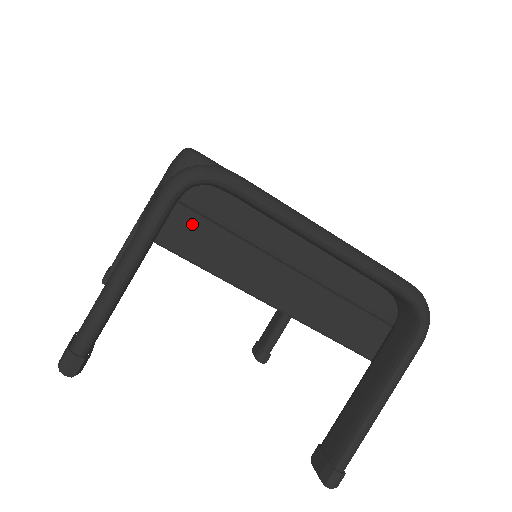
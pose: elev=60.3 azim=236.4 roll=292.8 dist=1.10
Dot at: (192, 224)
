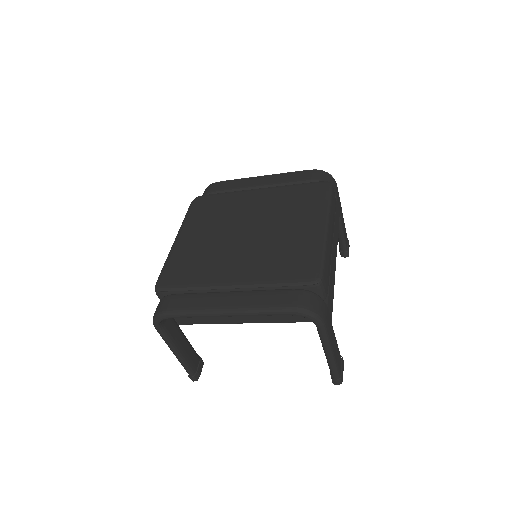
Dot at: occluded
